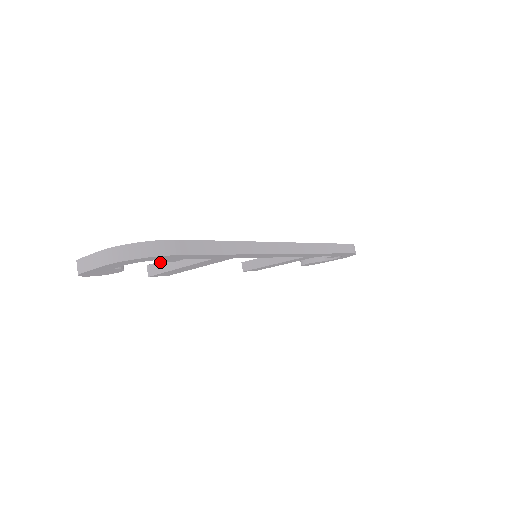
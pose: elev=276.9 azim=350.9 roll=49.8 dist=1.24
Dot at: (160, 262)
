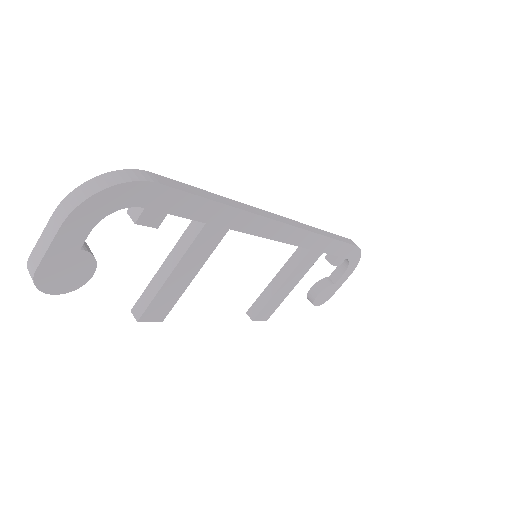
Dot at: (145, 290)
